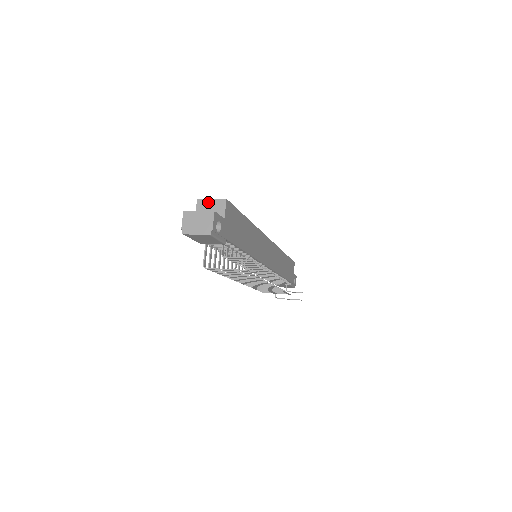
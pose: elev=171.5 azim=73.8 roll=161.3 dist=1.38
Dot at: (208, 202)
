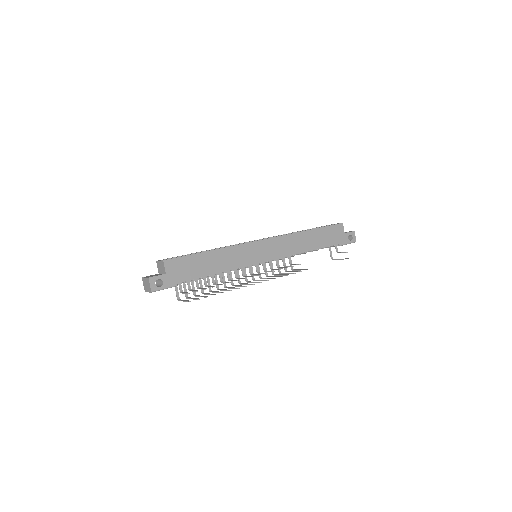
Dot at: (159, 263)
